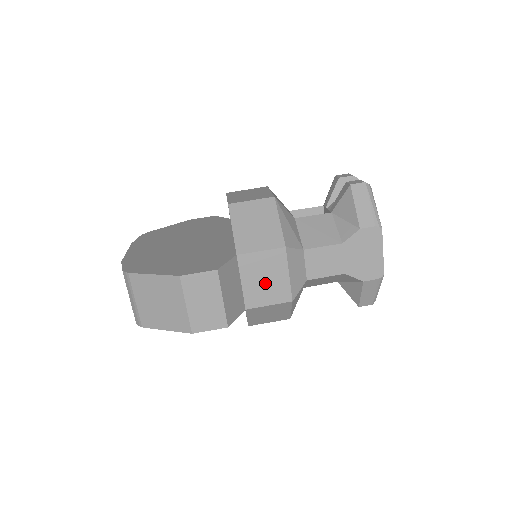
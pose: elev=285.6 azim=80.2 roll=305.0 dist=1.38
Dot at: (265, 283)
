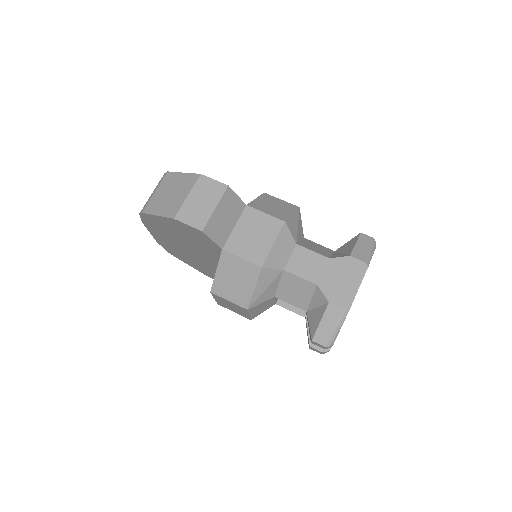
Dot at: (251, 238)
